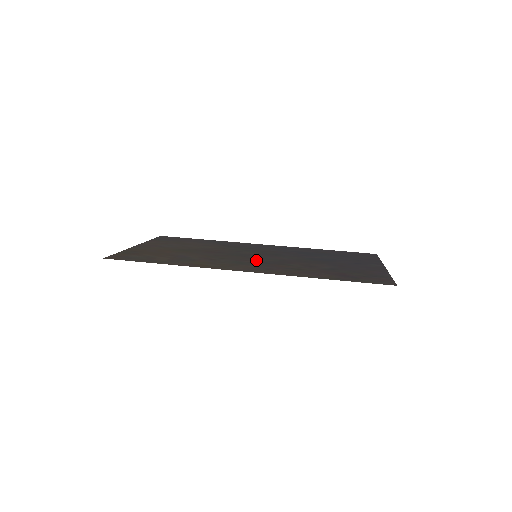
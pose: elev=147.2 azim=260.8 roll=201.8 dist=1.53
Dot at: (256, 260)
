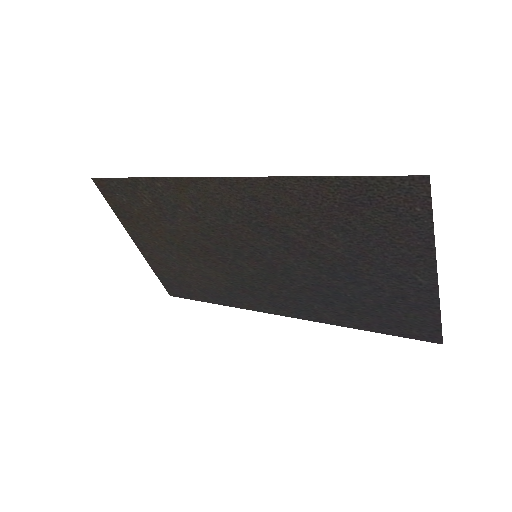
Dot at: (251, 234)
